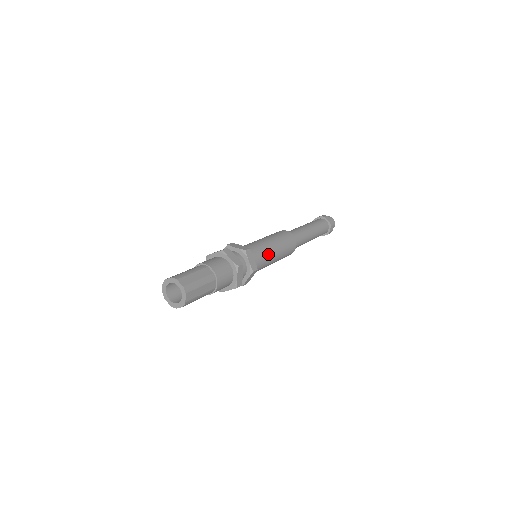
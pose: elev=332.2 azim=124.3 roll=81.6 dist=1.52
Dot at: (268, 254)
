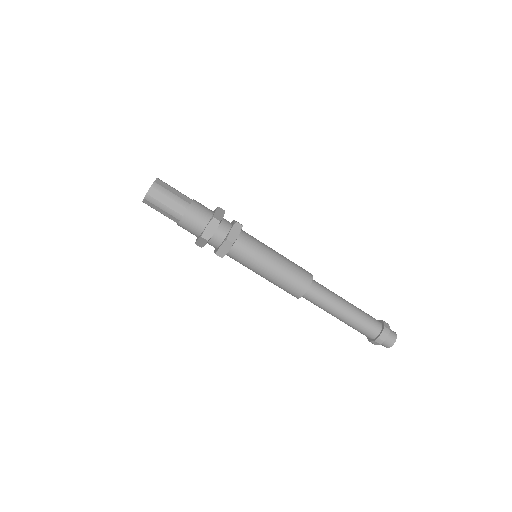
Dot at: (262, 254)
